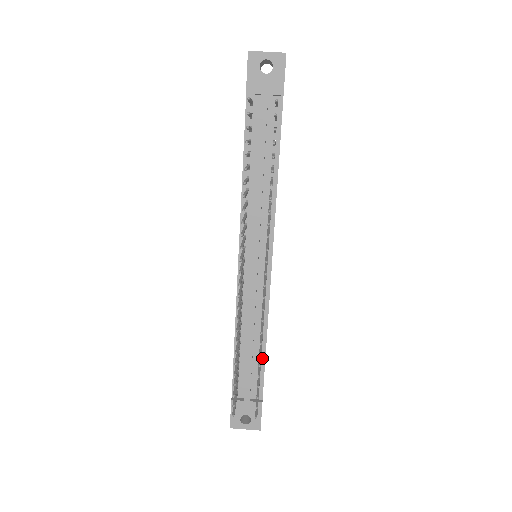
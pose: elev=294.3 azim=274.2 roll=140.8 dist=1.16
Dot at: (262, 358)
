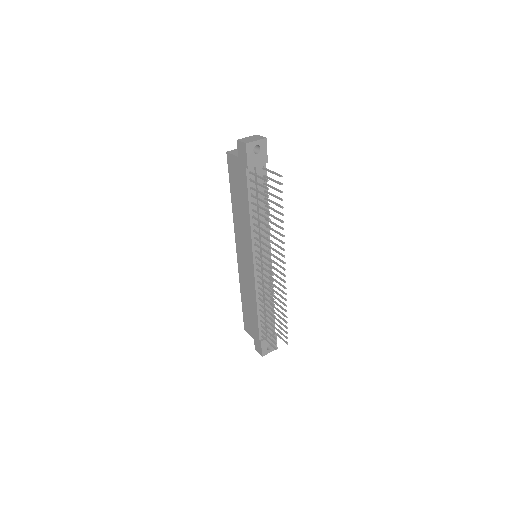
Dot at: (272, 311)
